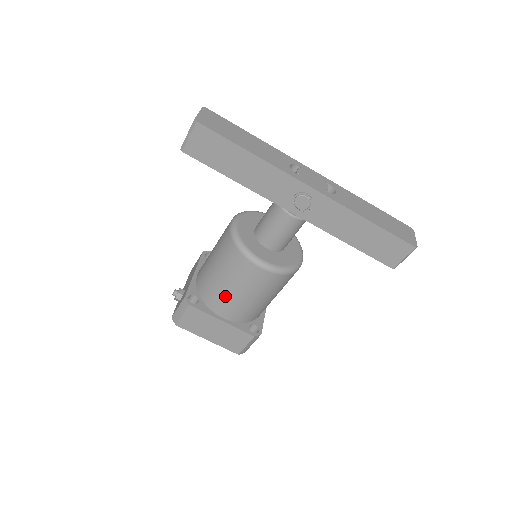
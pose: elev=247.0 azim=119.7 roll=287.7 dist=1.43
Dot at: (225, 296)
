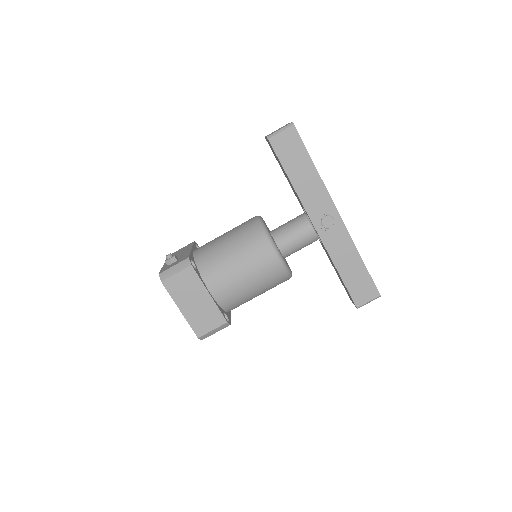
Dot at: (227, 271)
